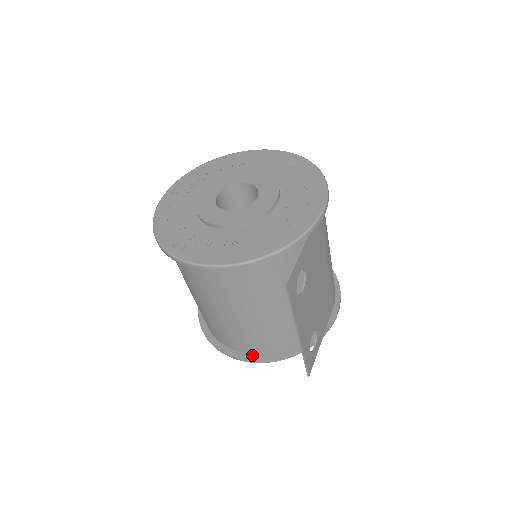
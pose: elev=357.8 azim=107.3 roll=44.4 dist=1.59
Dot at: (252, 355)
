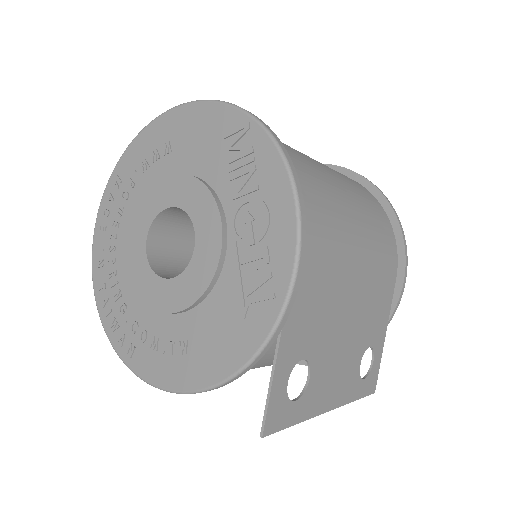
Dot at: occluded
